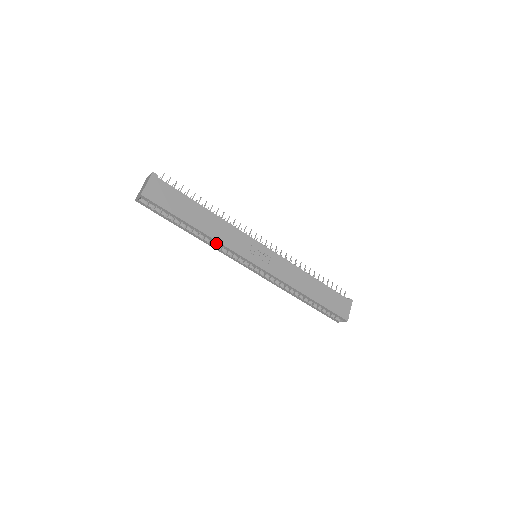
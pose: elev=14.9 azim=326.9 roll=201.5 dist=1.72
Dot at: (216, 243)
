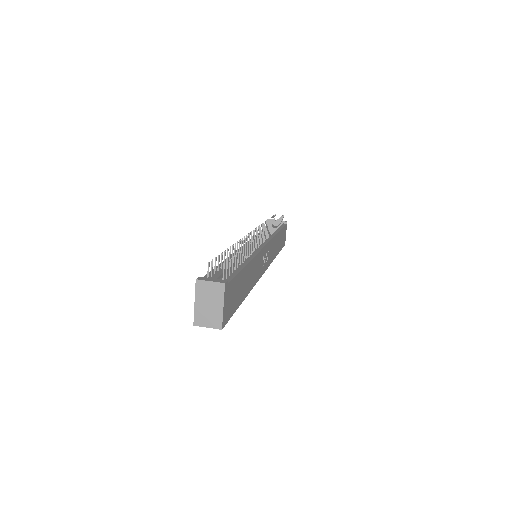
Dot at: occluded
